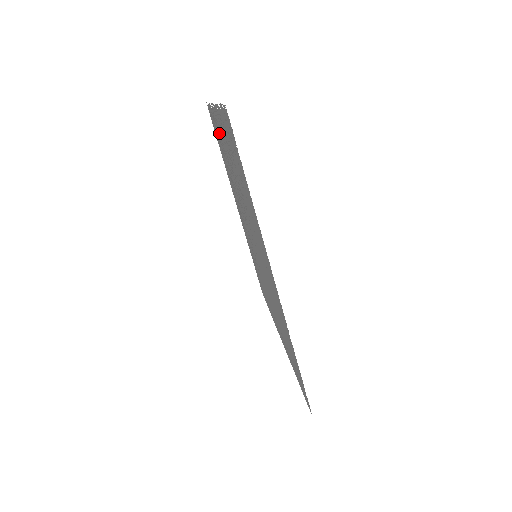
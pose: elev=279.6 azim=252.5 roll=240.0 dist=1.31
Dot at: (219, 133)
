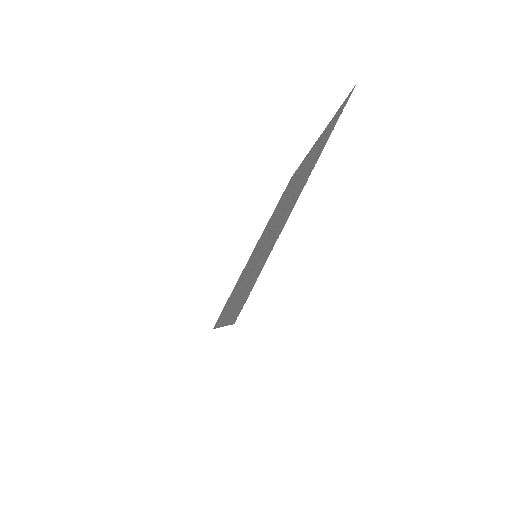
Dot at: (299, 170)
